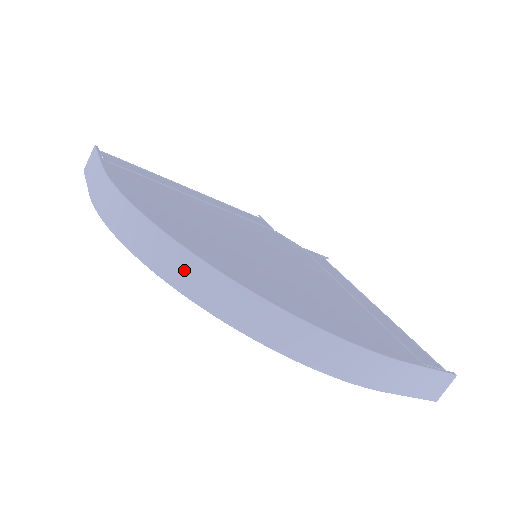
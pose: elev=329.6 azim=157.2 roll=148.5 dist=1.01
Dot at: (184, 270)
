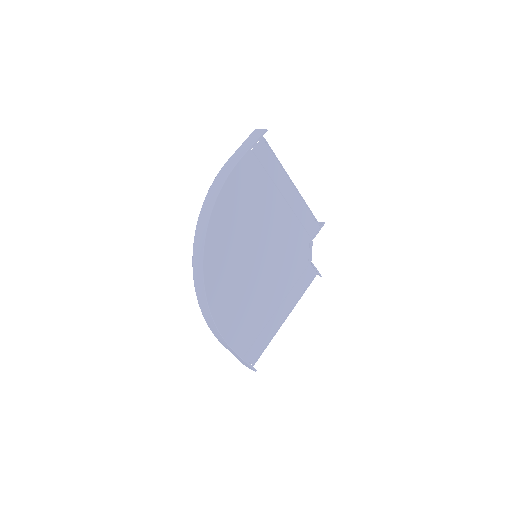
Dot at: (199, 247)
